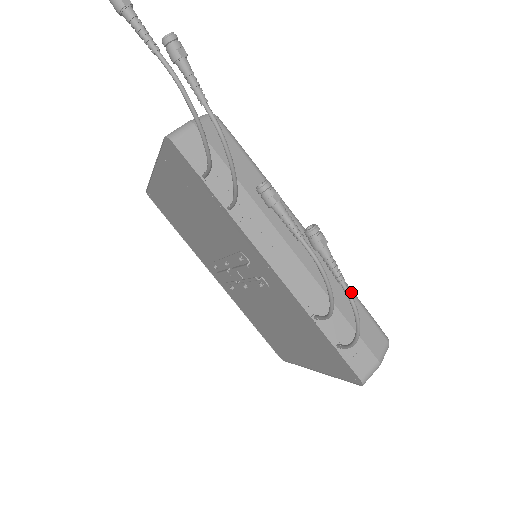
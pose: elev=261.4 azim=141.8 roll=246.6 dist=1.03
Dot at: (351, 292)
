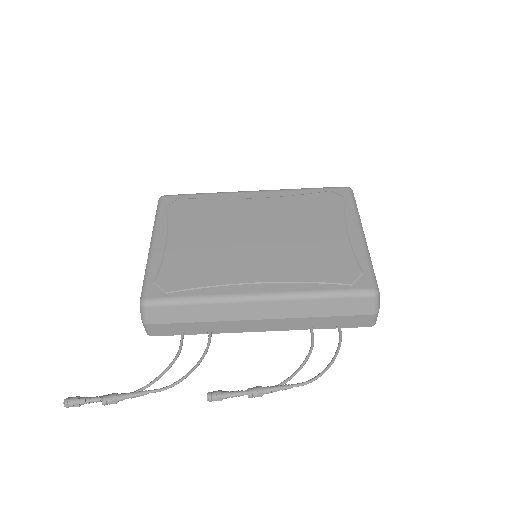
Dot at: (321, 298)
